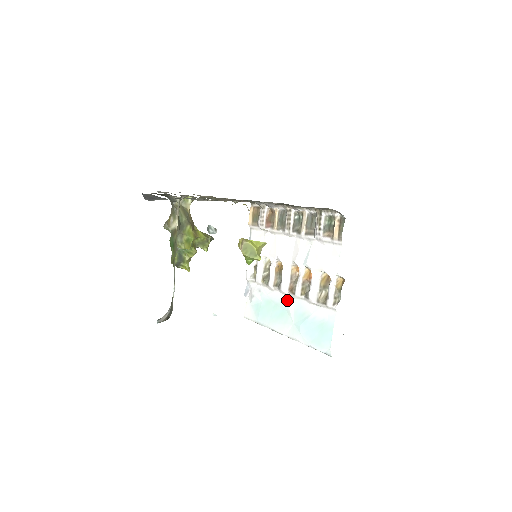
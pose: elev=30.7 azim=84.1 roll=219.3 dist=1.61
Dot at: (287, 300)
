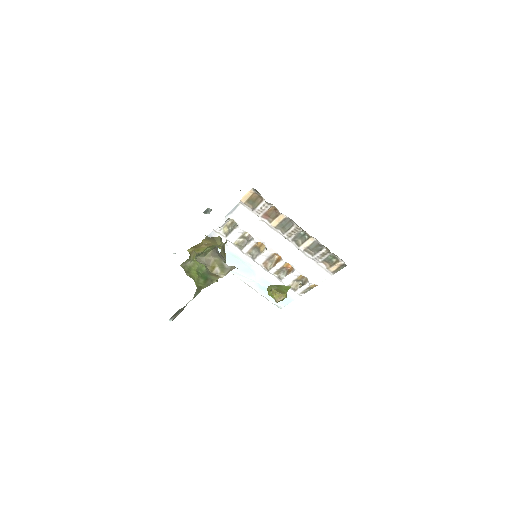
Dot at: (257, 268)
